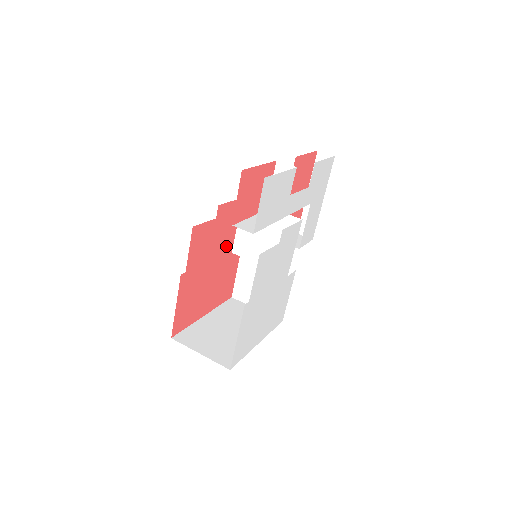
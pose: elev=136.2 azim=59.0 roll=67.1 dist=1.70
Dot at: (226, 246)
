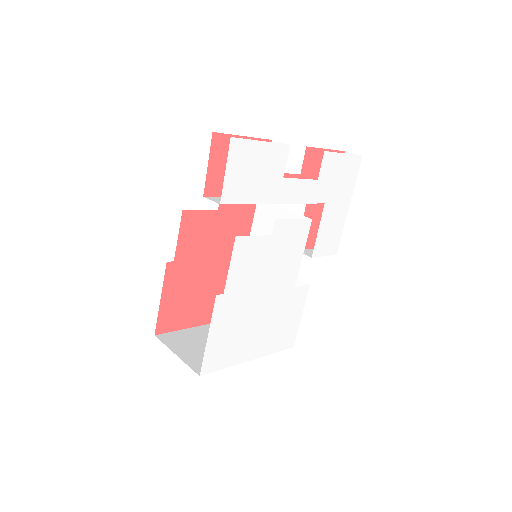
Dot at: occluded
